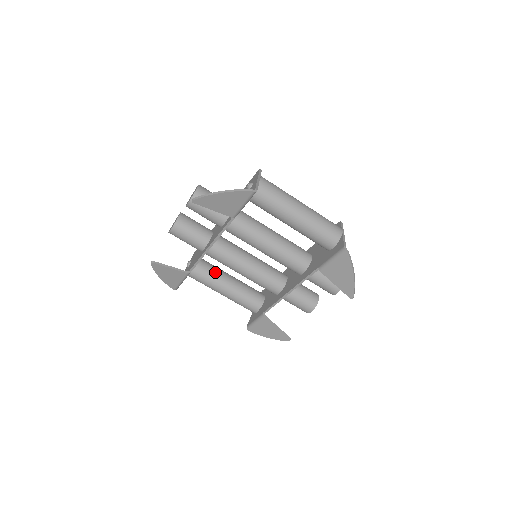
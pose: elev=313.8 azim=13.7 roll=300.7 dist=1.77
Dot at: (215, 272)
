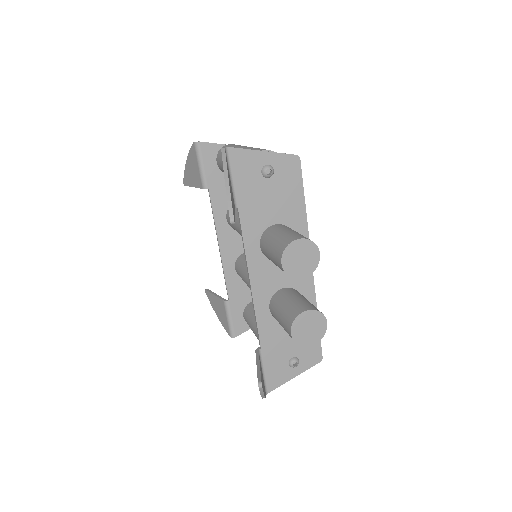
Dot at: occluded
